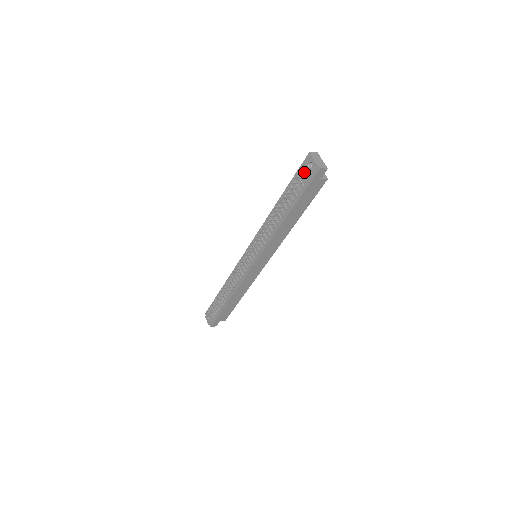
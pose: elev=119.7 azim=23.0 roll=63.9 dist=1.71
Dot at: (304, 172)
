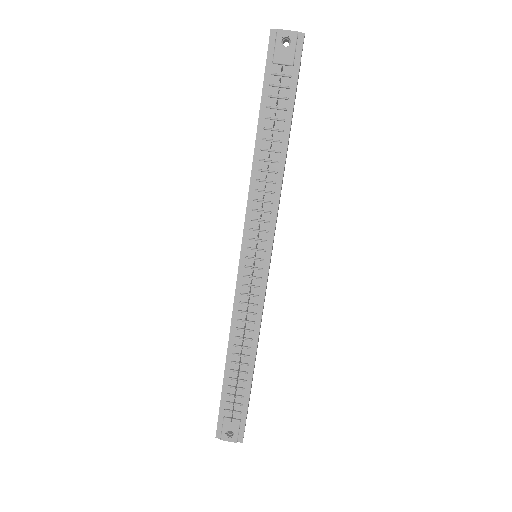
Dot at: (281, 58)
